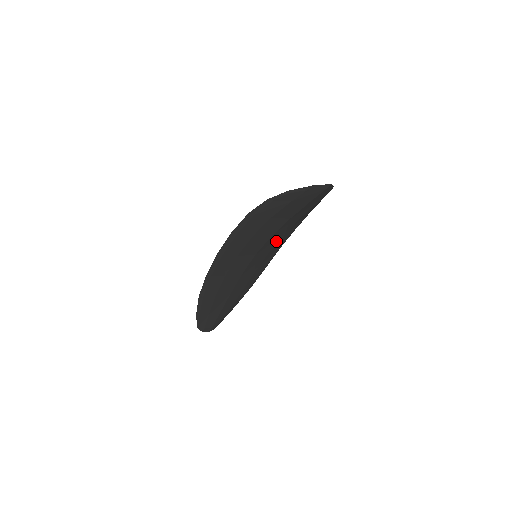
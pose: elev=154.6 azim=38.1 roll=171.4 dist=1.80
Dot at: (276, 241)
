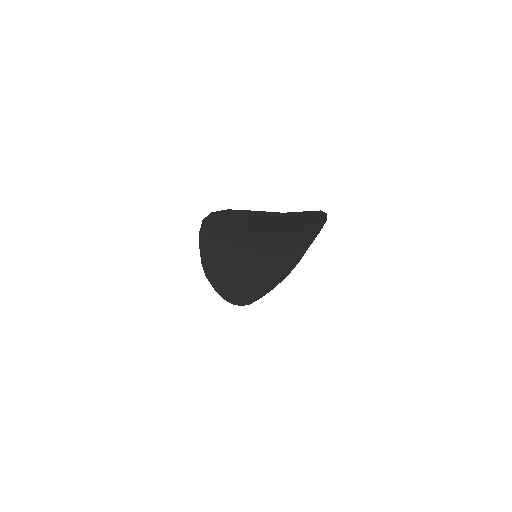
Dot at: (282, 245)
